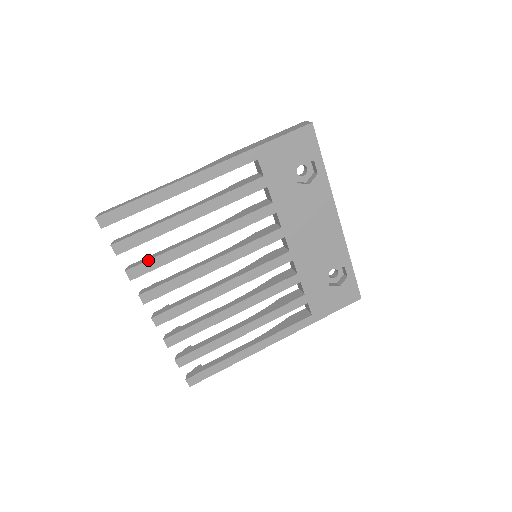
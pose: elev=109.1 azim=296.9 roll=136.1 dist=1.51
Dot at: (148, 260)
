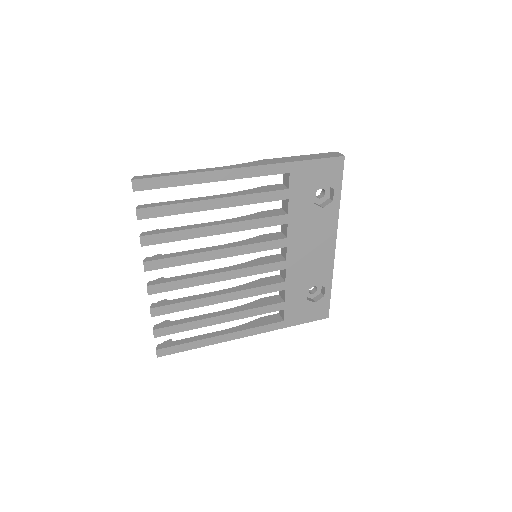
Dot at: (164, 232)
